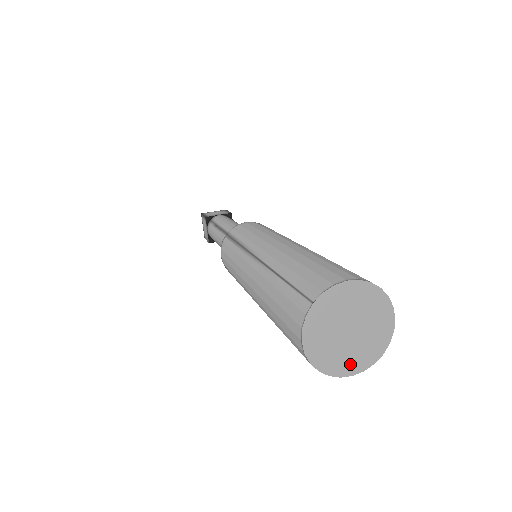
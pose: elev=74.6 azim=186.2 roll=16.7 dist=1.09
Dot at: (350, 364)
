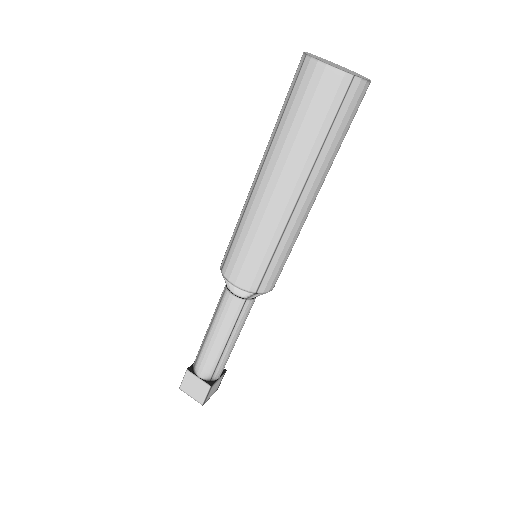
Dot at: occluded
